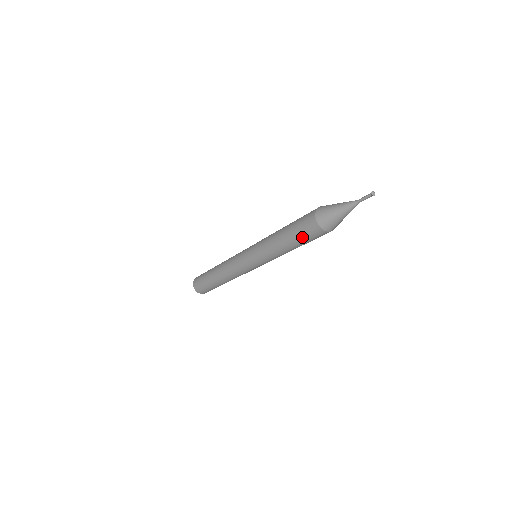
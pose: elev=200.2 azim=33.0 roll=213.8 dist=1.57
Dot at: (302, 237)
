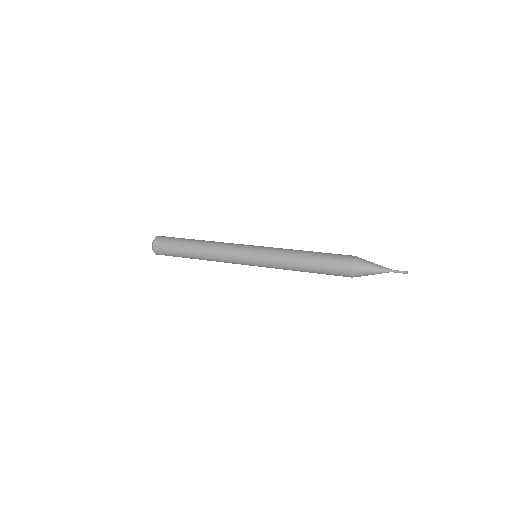
Dot at: (328, 274)
